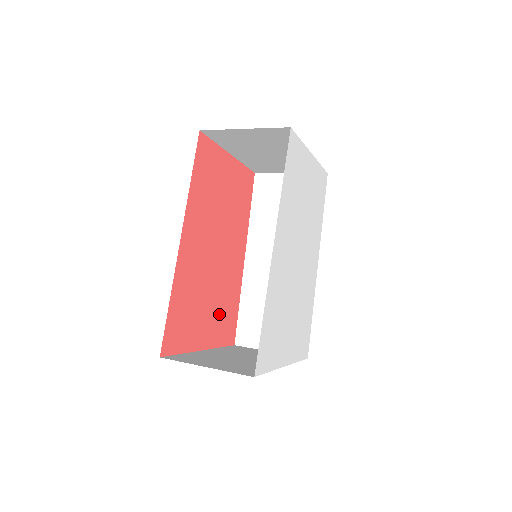
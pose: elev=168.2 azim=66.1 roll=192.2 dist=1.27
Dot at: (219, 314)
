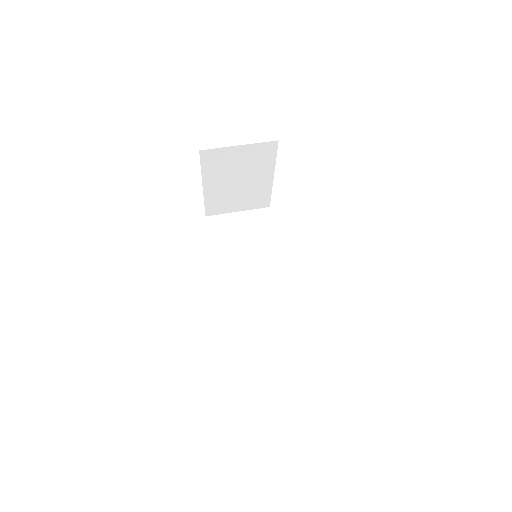
Dot at: occluded
